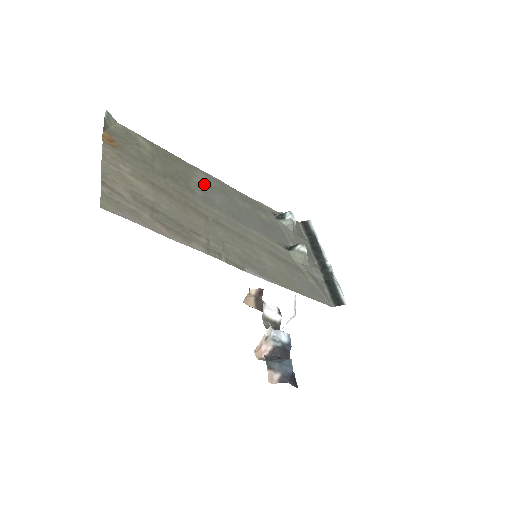
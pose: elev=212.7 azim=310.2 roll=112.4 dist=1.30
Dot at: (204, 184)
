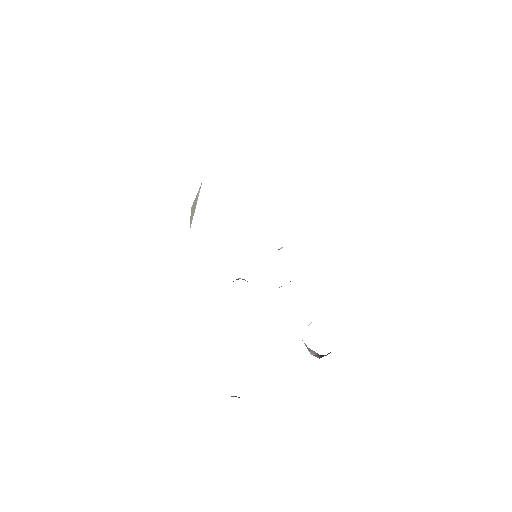
Dot at: occluded
